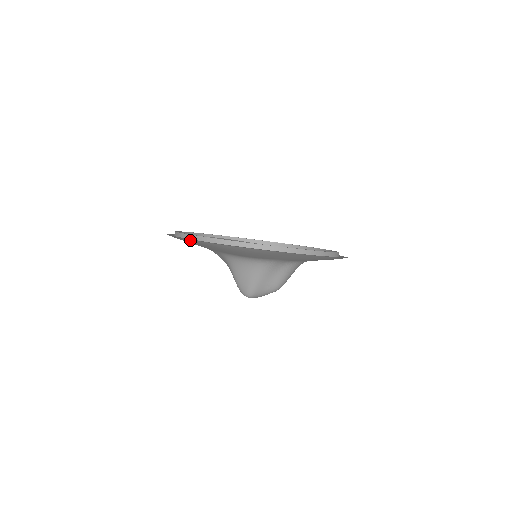
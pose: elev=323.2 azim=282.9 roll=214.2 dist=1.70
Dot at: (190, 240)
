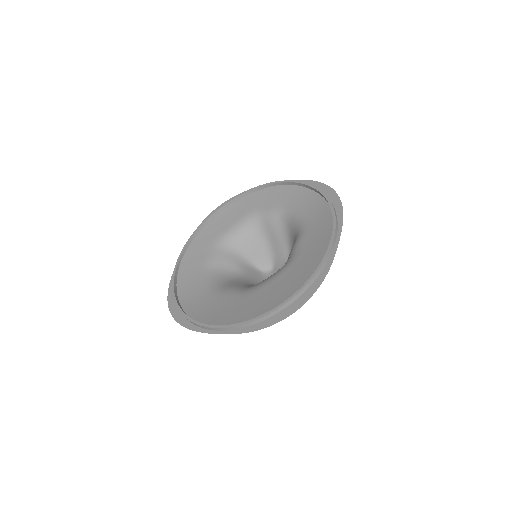
Dot at: (234, 331)
